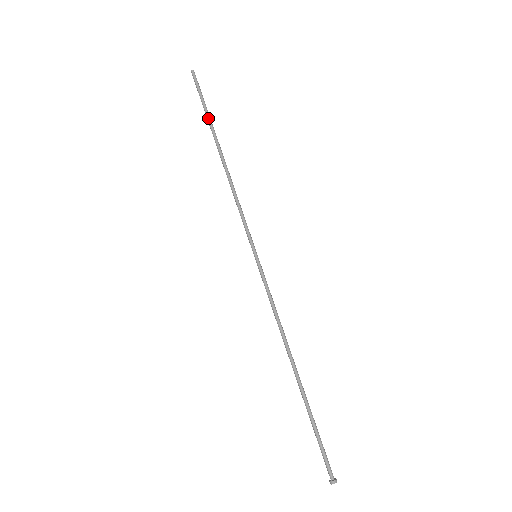
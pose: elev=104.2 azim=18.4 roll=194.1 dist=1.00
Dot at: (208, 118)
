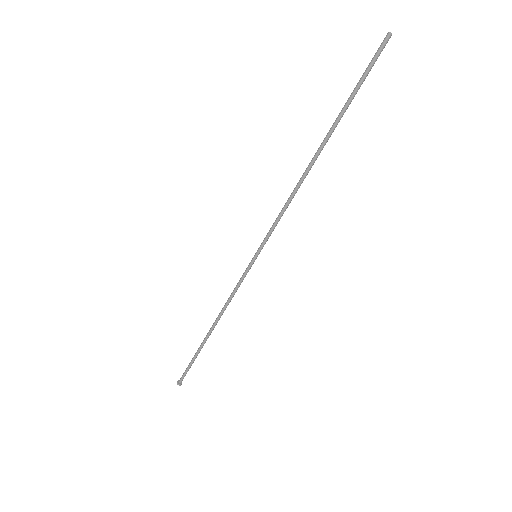
Dot at: (343, 110)
